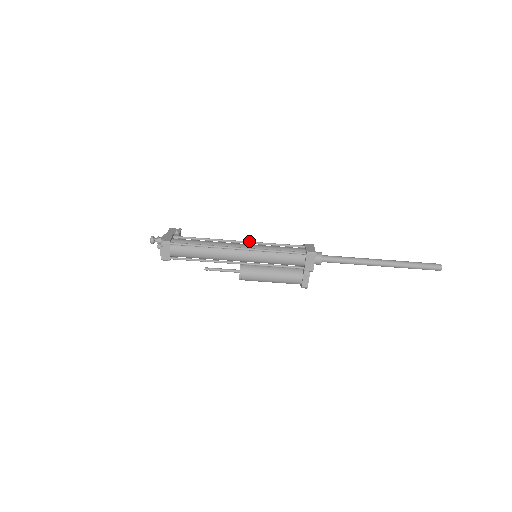
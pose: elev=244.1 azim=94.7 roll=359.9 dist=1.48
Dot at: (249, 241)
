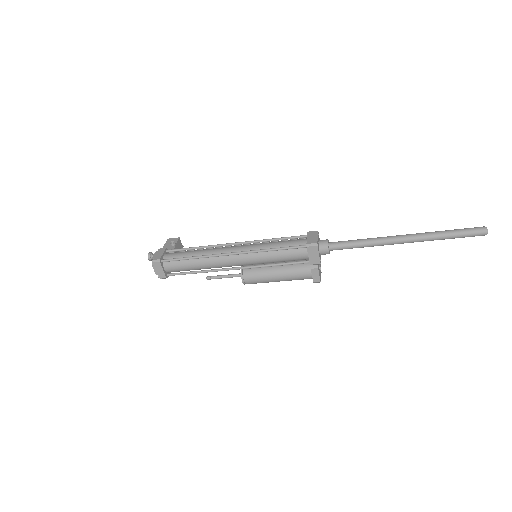
Dot at: (245, 241)
